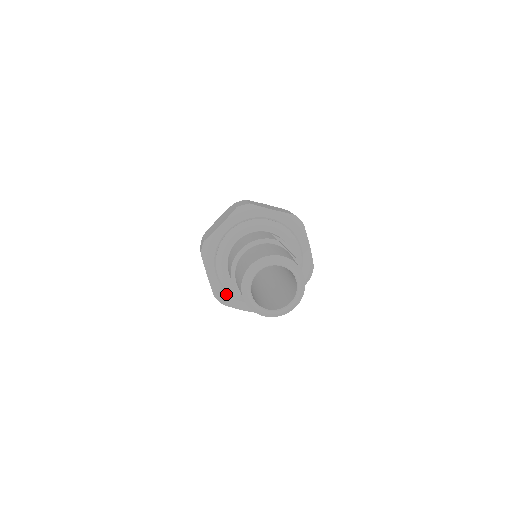
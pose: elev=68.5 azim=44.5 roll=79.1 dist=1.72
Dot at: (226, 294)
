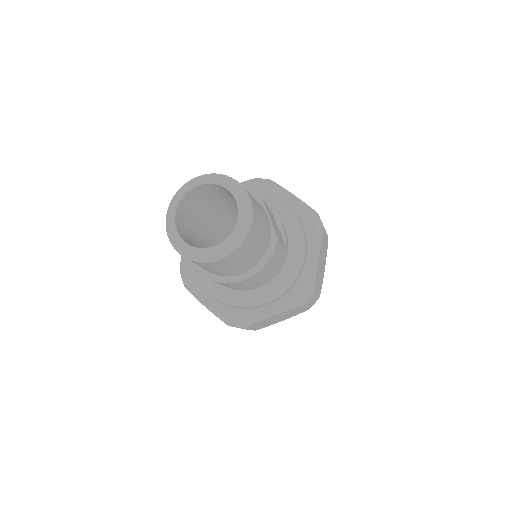
Dot at: (192, 272)
